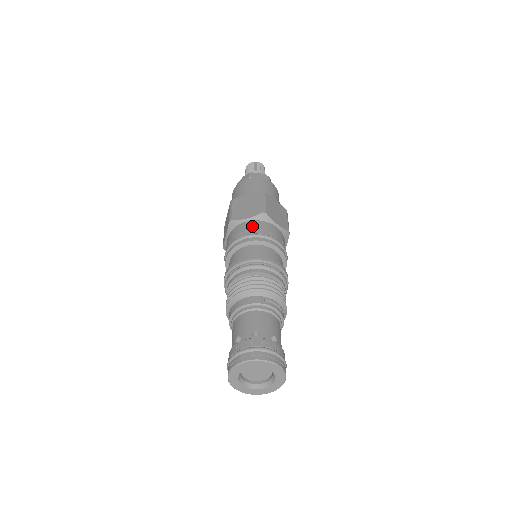
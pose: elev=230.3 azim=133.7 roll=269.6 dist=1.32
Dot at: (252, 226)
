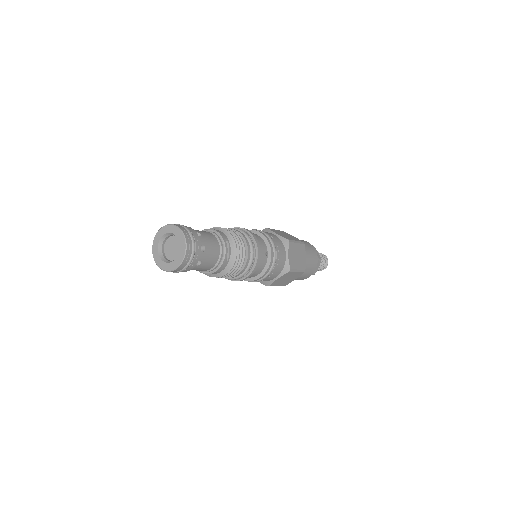
Dot at: (273, 236)
